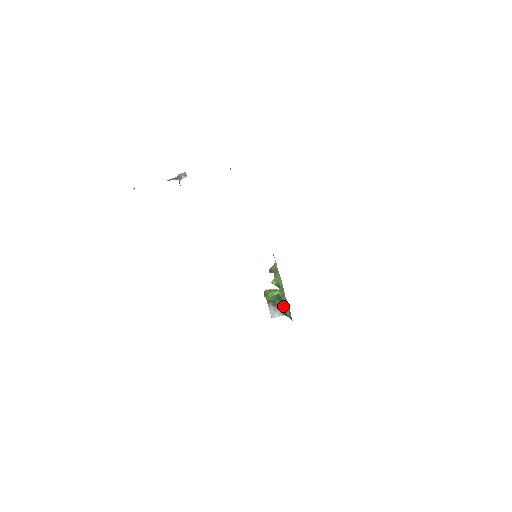
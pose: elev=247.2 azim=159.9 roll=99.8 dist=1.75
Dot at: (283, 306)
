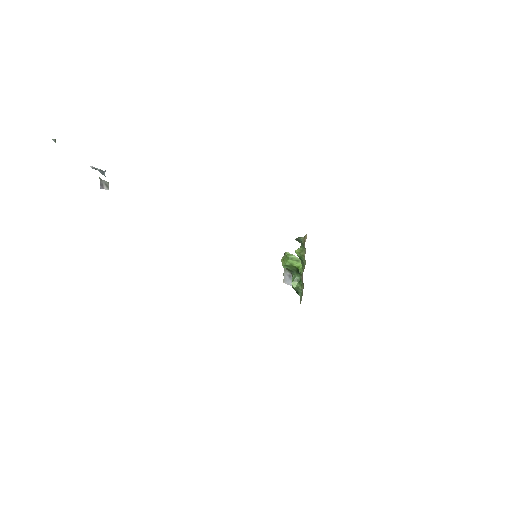
Dot at: (299, 282)
